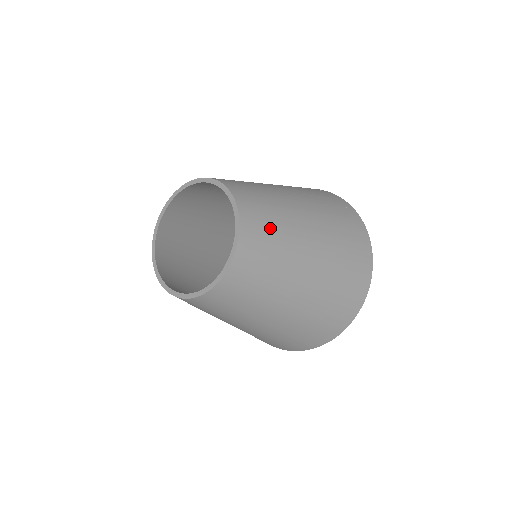
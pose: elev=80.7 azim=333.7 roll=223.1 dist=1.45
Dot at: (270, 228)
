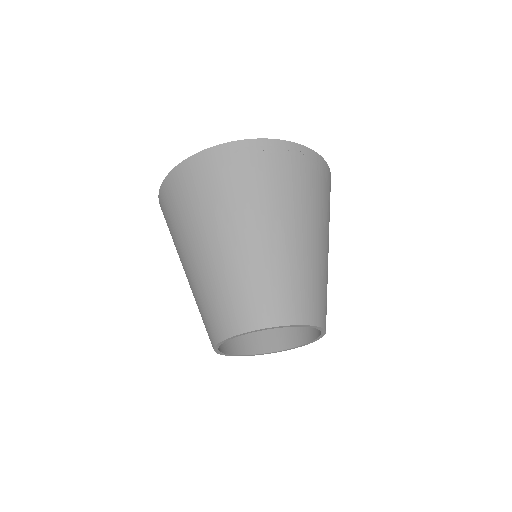
Dot at: (326, 297)
